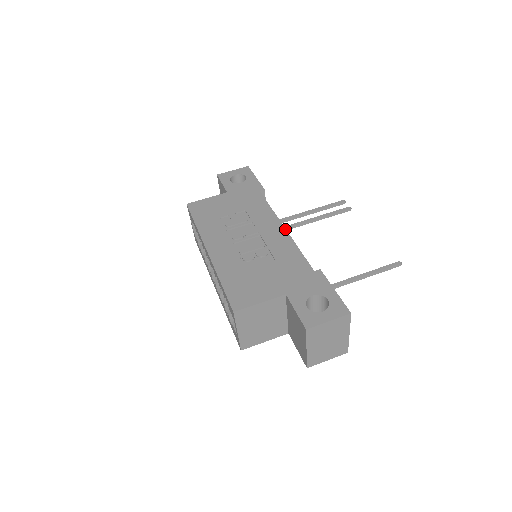
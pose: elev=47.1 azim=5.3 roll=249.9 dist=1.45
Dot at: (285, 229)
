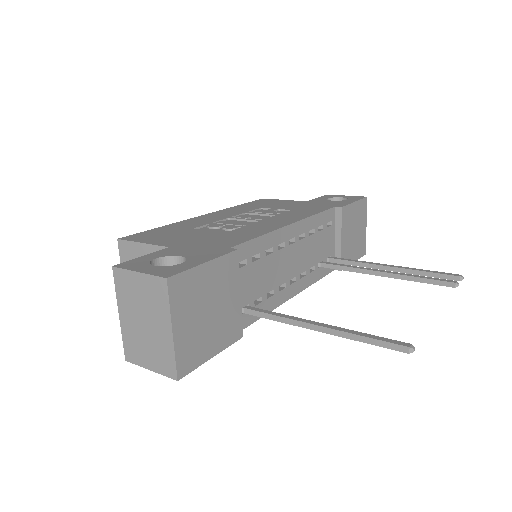
Dot at: (288, 224)
